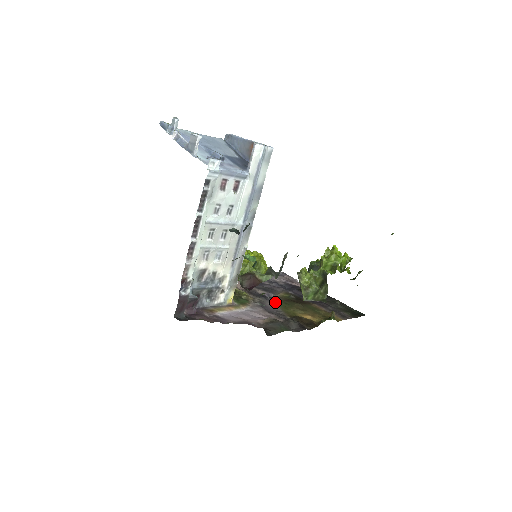
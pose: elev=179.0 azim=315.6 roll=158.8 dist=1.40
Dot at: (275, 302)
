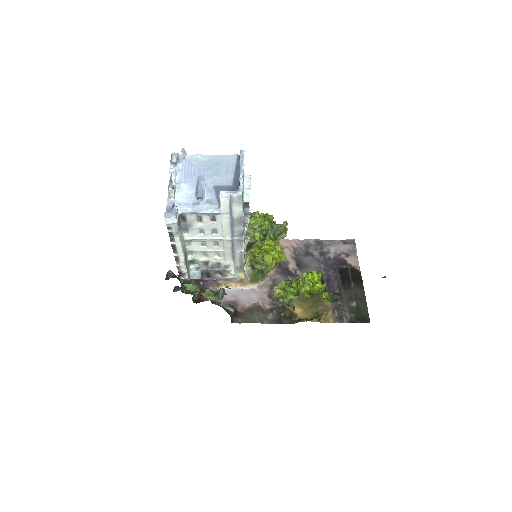
Dot at: occluded
